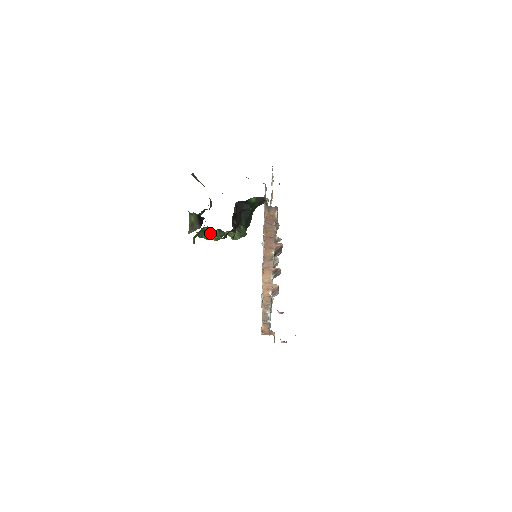
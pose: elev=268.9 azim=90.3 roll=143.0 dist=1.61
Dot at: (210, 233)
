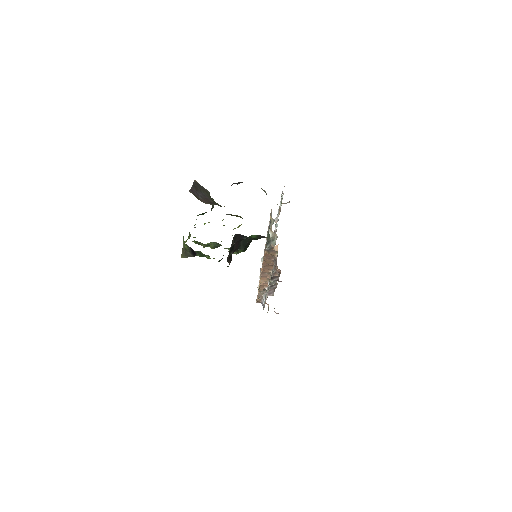
Dot at: (205, 255)
